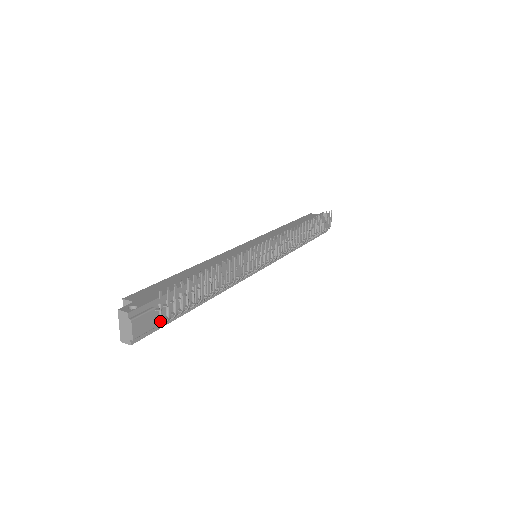
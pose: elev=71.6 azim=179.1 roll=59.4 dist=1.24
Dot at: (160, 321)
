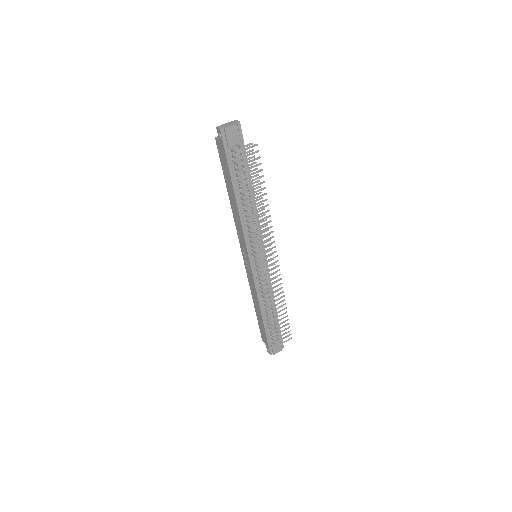
Dot at: (233, 151)
